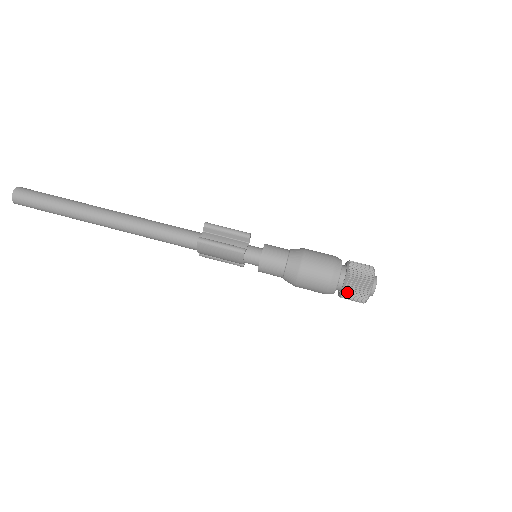
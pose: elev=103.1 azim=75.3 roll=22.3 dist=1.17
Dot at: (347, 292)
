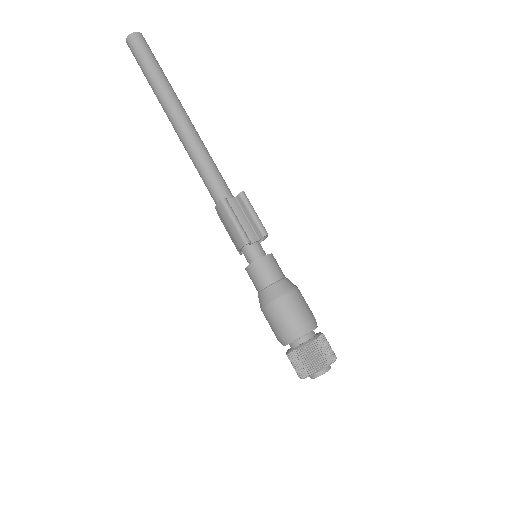
Dot at: (293, 356)
